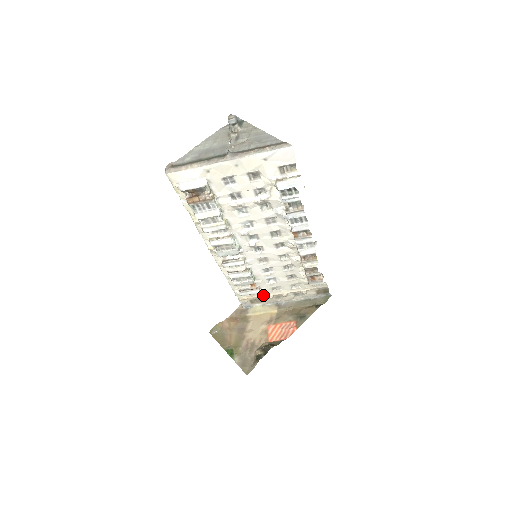
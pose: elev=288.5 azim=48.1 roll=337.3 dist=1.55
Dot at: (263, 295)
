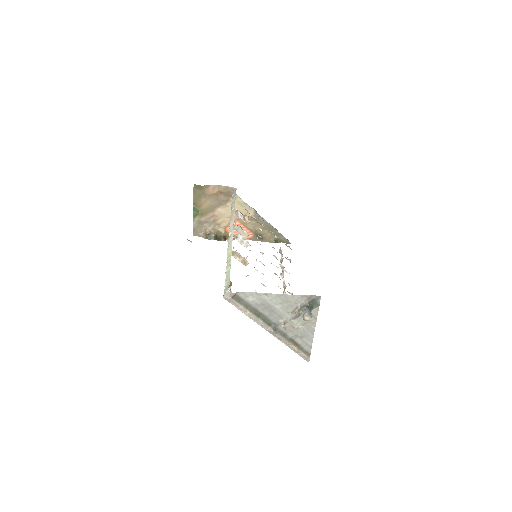
Dot at: occluded
